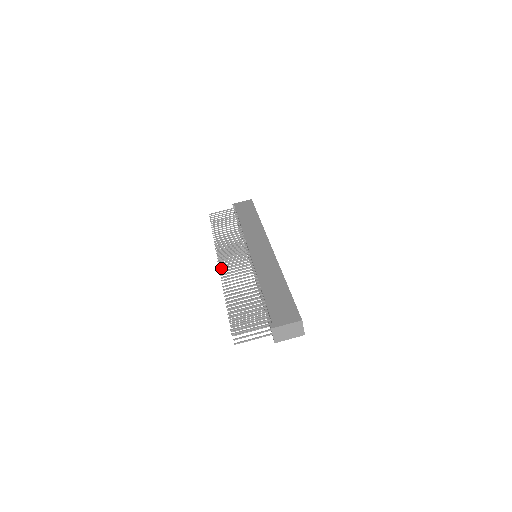
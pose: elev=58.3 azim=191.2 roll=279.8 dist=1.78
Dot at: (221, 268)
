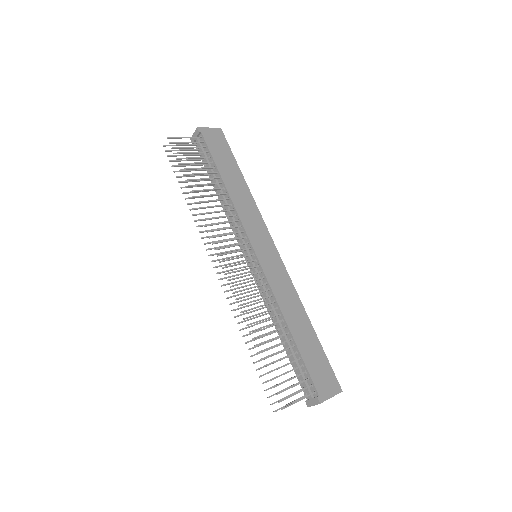
Dot at: (230, 279)
